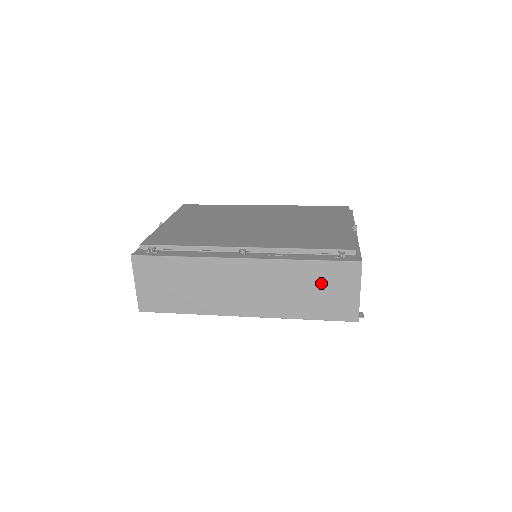
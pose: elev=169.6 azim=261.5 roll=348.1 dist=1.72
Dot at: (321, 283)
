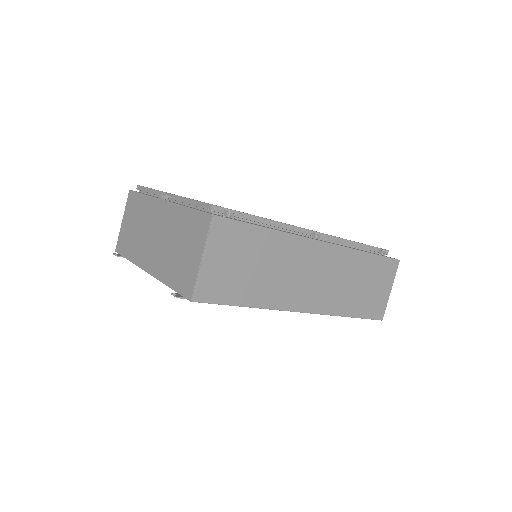
Dot at: (371, 278)
